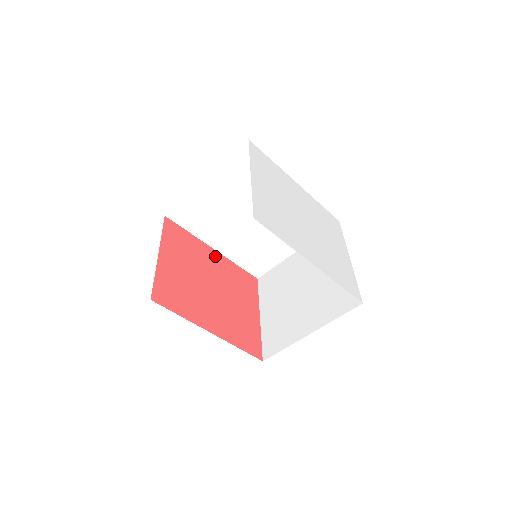
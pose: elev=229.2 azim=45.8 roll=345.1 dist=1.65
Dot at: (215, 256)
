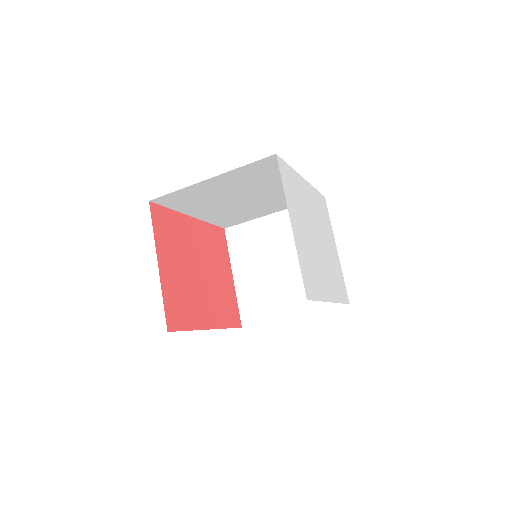
Dot at: (194, 226)
